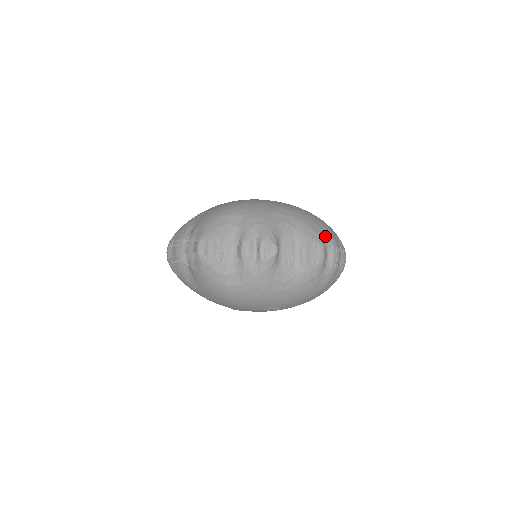
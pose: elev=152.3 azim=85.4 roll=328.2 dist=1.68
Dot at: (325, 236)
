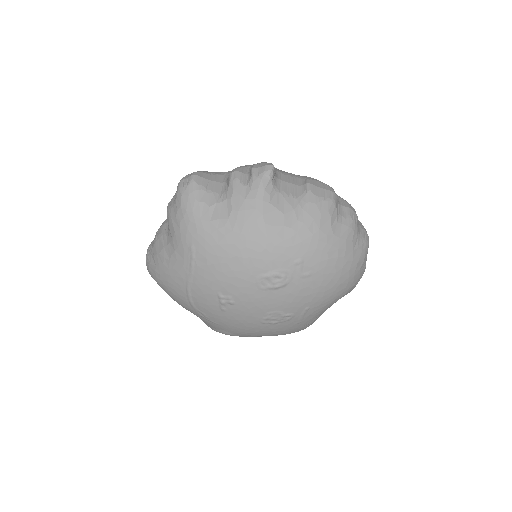
Dot at: occluded
